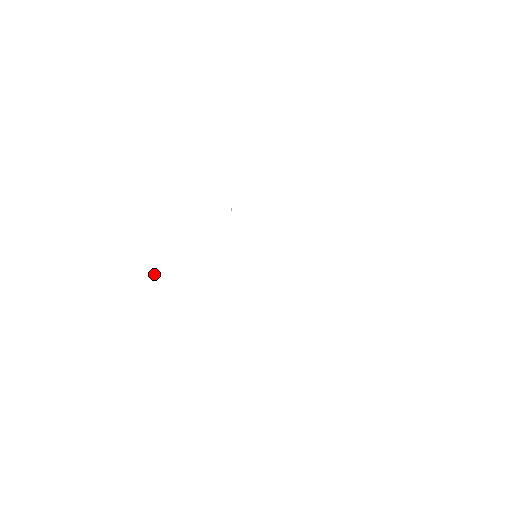
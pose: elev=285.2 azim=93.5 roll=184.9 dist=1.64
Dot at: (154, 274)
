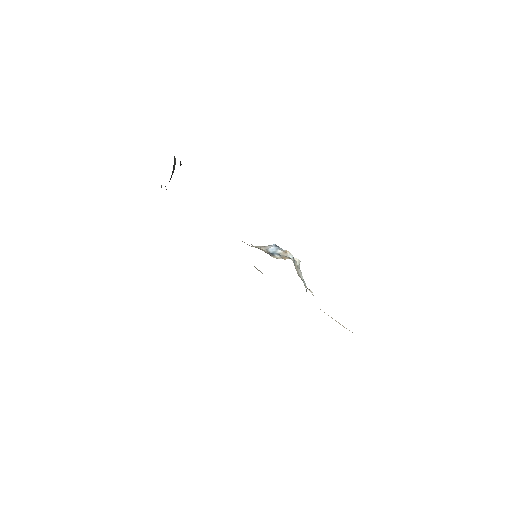
Dot at: occluded
